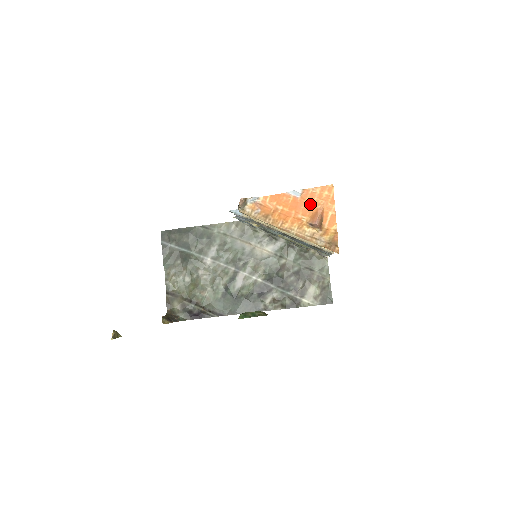
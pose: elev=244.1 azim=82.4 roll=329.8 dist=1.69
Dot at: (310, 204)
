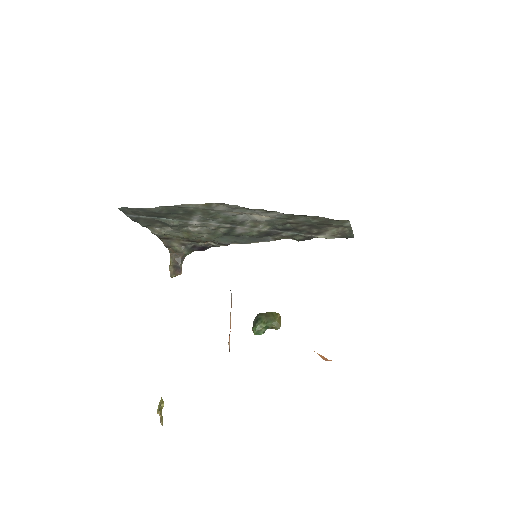
Dot at: occluded
